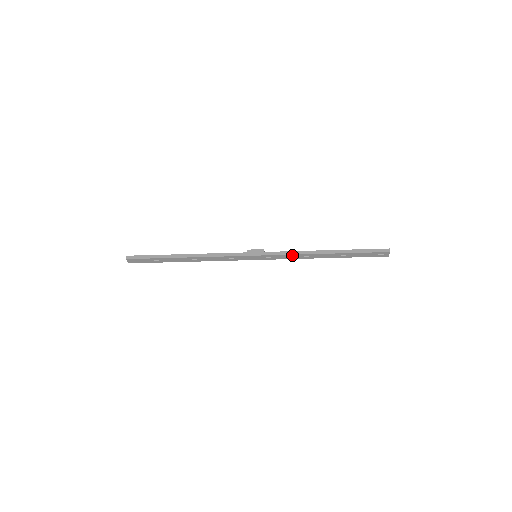
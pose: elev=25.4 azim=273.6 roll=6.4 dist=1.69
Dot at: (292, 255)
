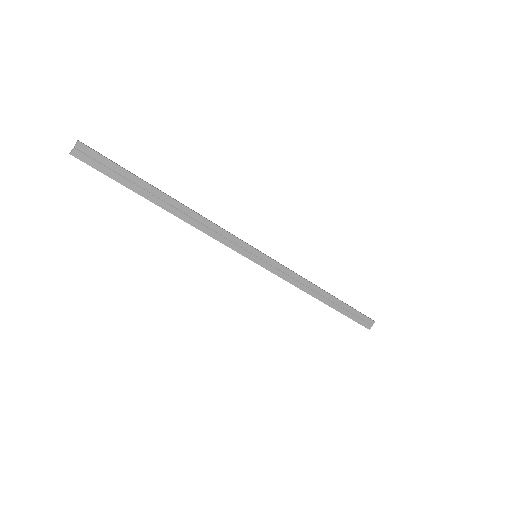
Dot at: (296, 275)
